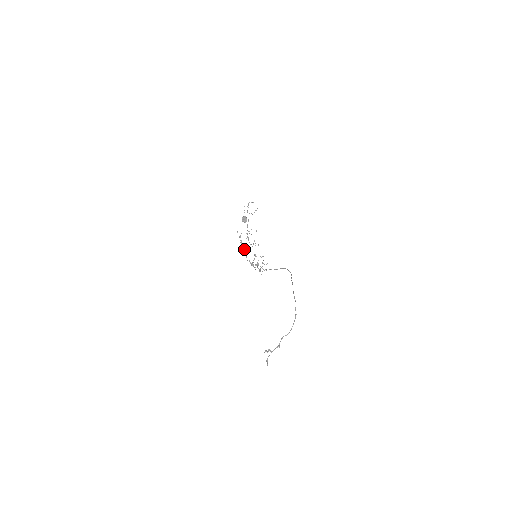
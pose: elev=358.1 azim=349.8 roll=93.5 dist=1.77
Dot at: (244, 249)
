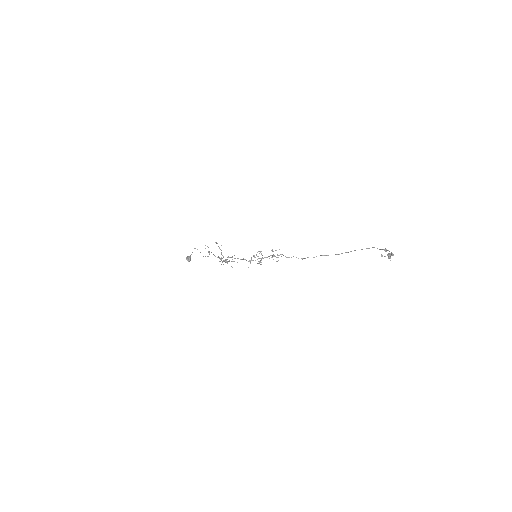
Dot at: (221, 259)
